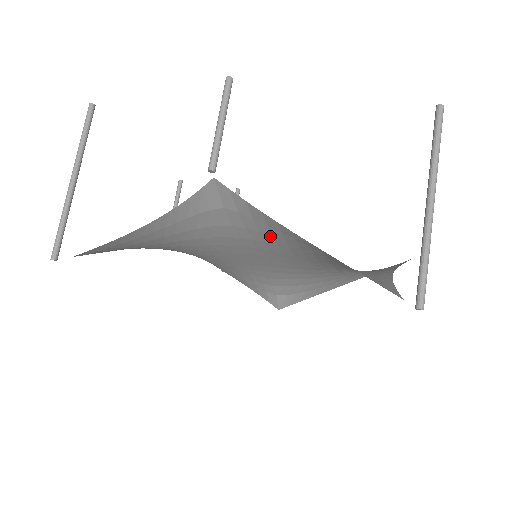
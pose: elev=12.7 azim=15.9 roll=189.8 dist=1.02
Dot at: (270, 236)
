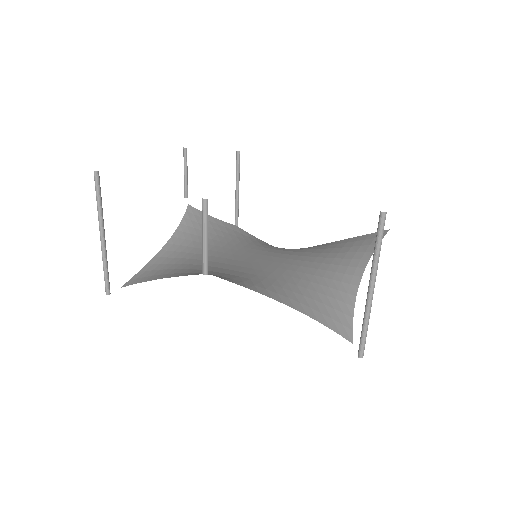
Dot at: (259, 281)
